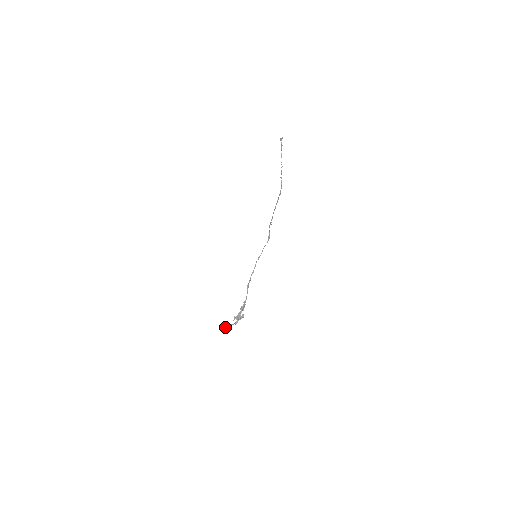
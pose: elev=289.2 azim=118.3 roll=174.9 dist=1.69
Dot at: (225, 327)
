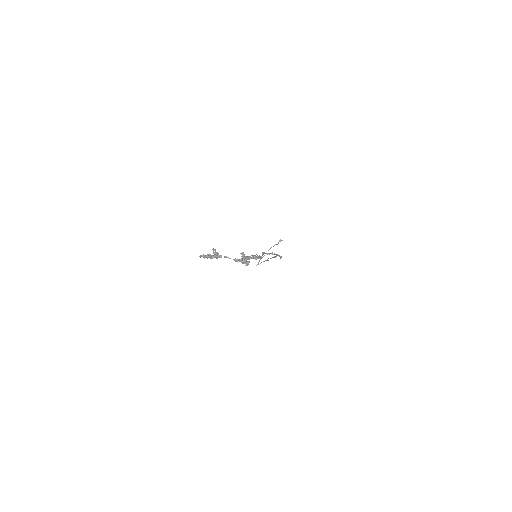
Dot at: occluded
